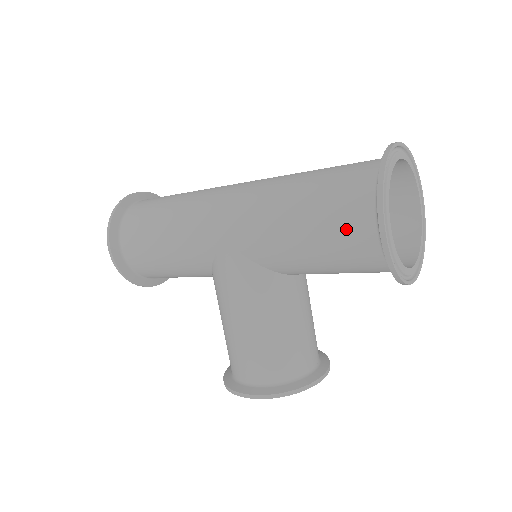
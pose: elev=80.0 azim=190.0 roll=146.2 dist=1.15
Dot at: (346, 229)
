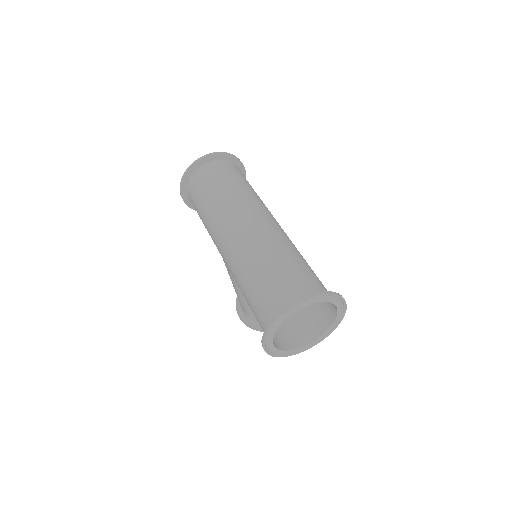
Dot at: occluded
